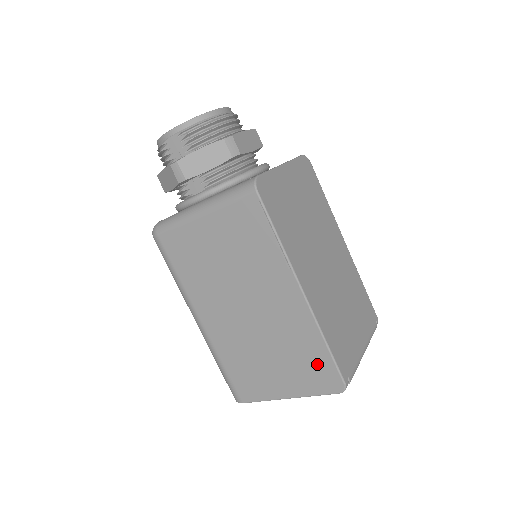
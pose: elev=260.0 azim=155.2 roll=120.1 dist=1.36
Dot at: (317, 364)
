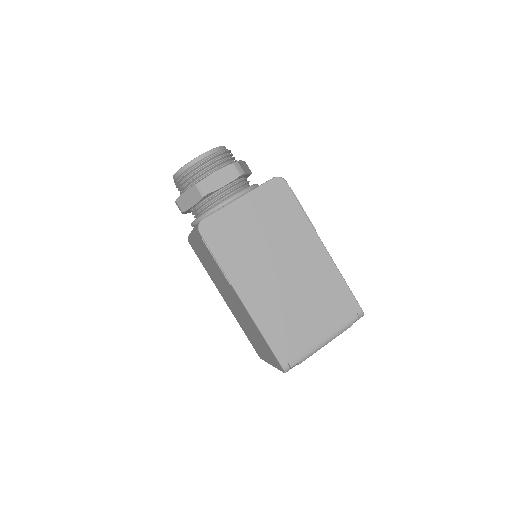
Dot at: (268, 349)
